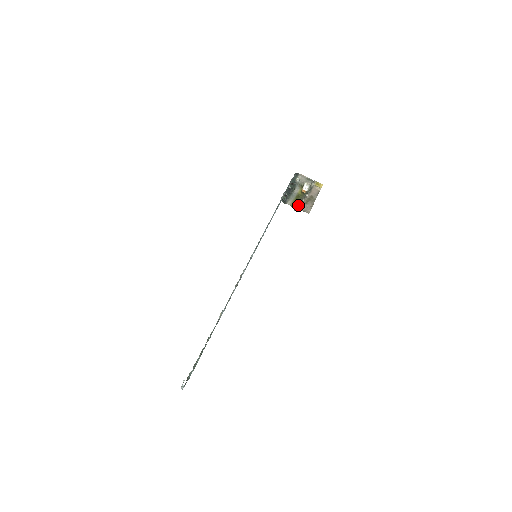
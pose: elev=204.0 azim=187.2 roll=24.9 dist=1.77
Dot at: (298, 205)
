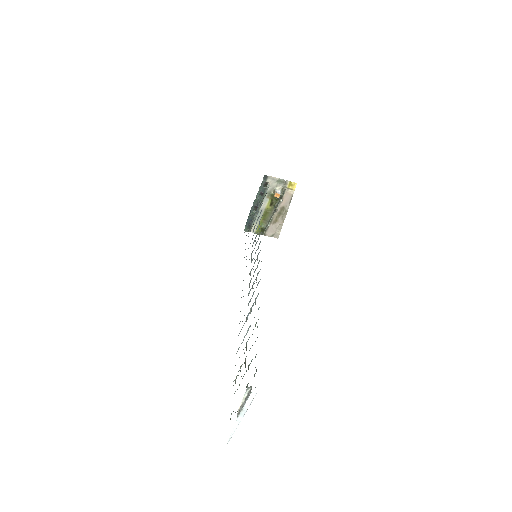
Dot at: (269, 222)
